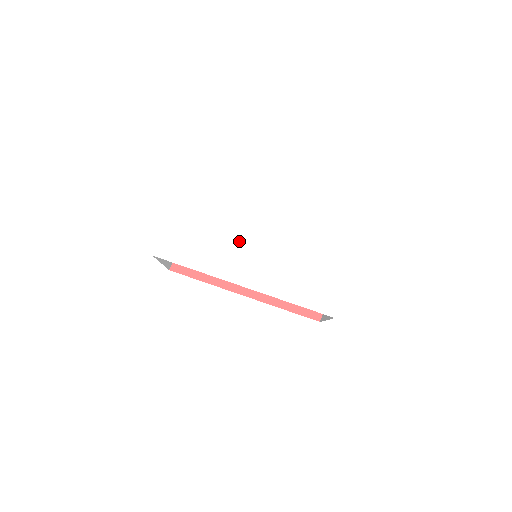
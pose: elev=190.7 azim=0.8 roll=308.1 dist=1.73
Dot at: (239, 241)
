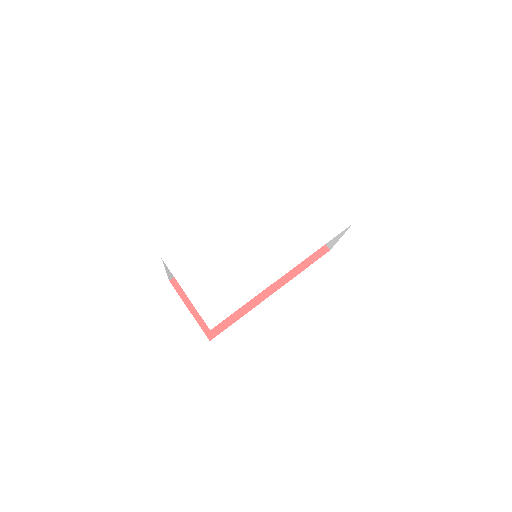
Dot at: (246, 253)
